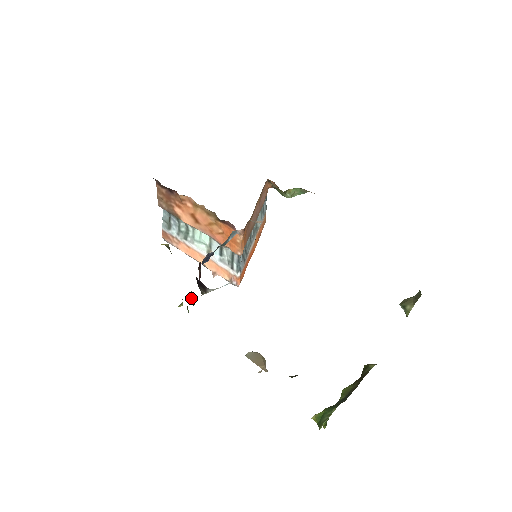
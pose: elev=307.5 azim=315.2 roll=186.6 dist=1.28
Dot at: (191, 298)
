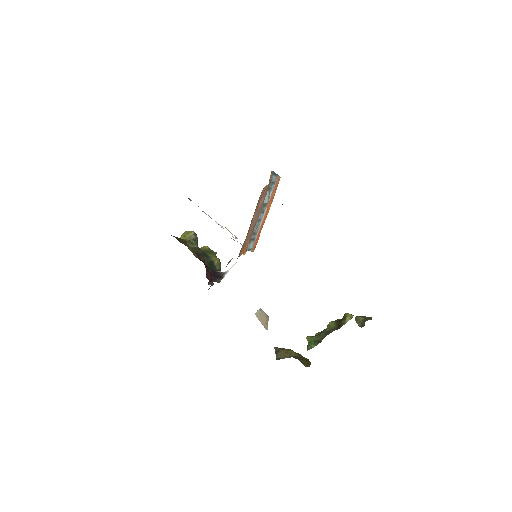
Dot at: occluded
